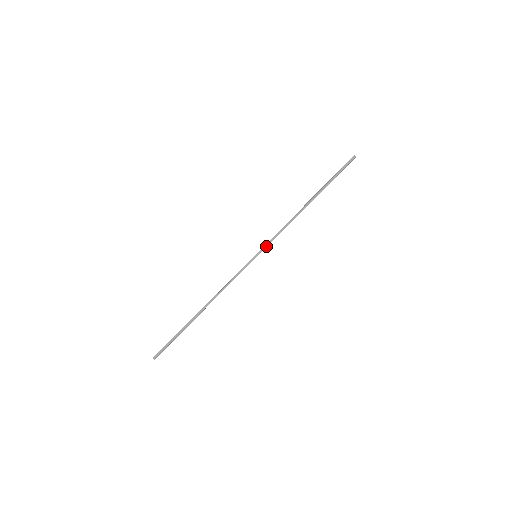
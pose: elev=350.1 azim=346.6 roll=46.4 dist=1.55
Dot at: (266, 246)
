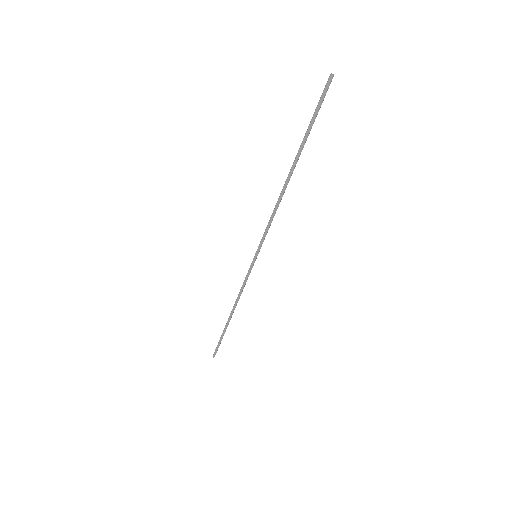
Dot at: (261, 243)
